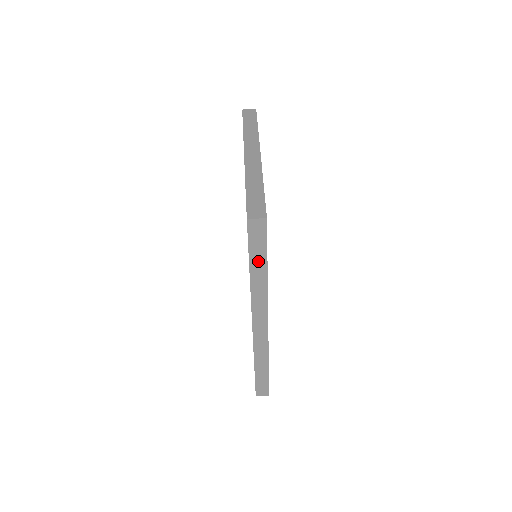
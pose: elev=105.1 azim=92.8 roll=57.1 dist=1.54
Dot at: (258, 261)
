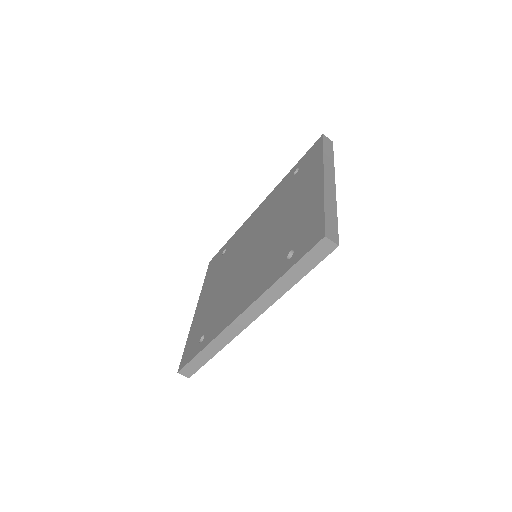
Dot at: (298, 271)
